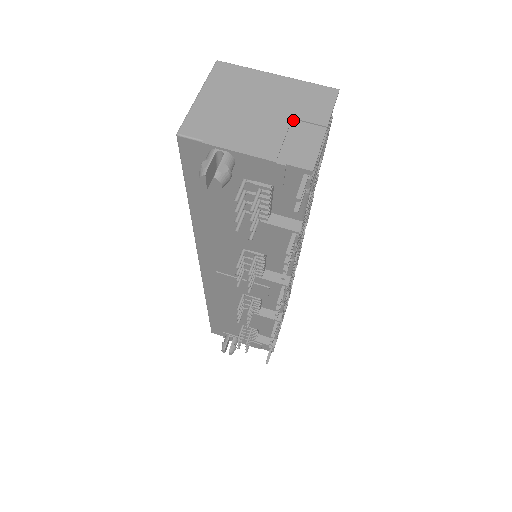
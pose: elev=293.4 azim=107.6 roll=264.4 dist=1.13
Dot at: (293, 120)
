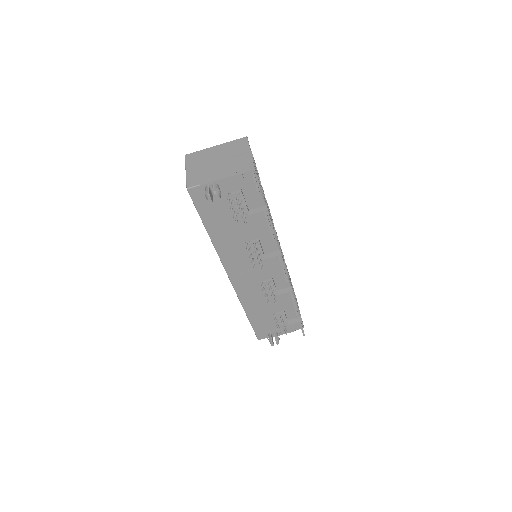
Dot at: (234, 157)
